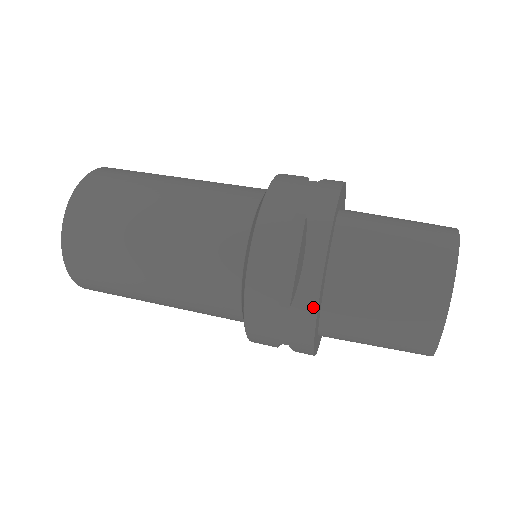
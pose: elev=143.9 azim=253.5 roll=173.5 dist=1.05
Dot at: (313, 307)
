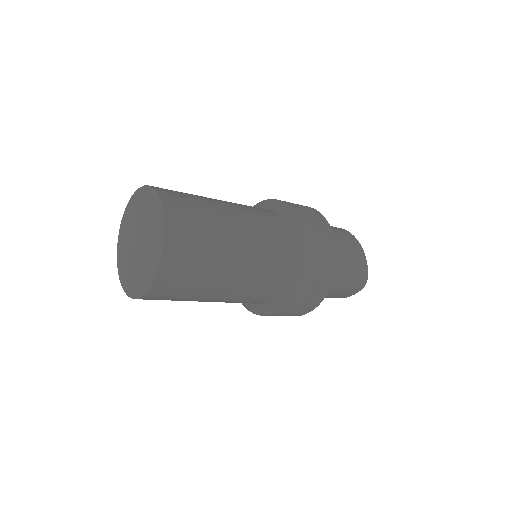
Dot at: (332, 234)
